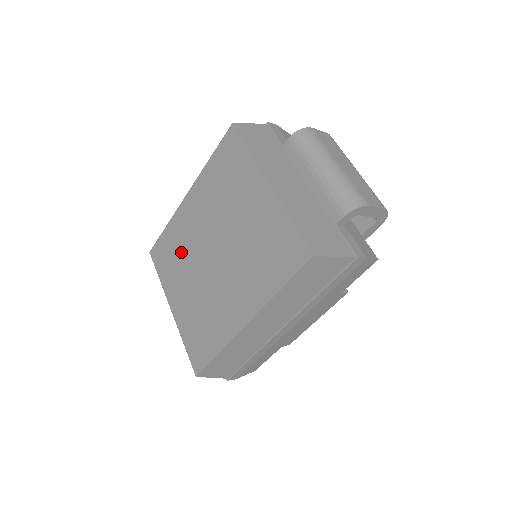
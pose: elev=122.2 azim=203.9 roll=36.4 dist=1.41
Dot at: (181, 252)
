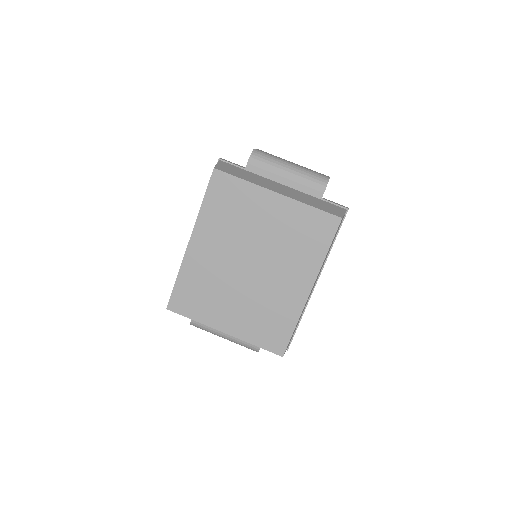
Dot at: (210, 286)
